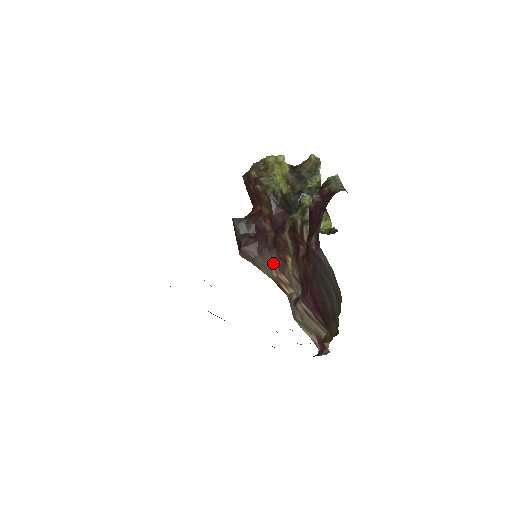
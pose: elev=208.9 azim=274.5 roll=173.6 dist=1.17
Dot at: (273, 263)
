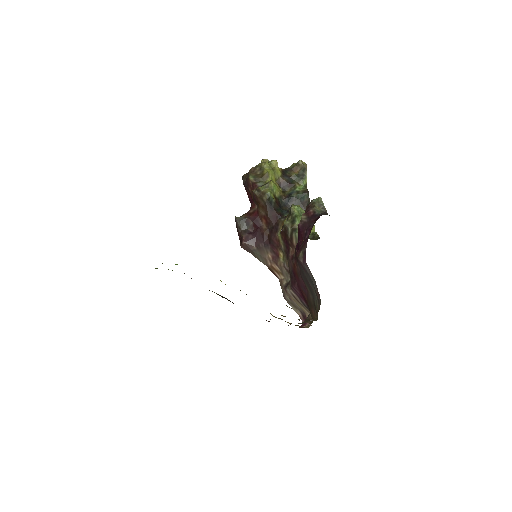
Dot at: (268, 255)
